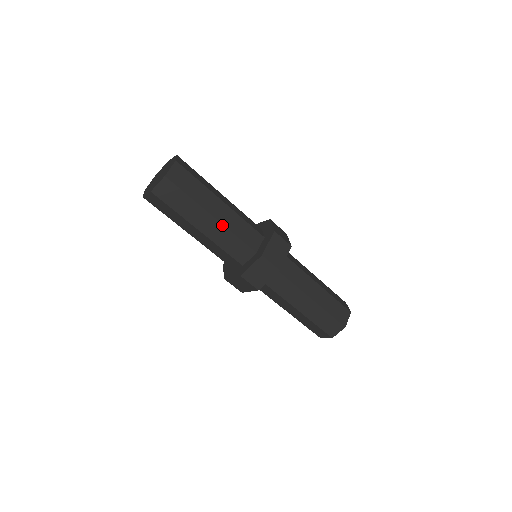
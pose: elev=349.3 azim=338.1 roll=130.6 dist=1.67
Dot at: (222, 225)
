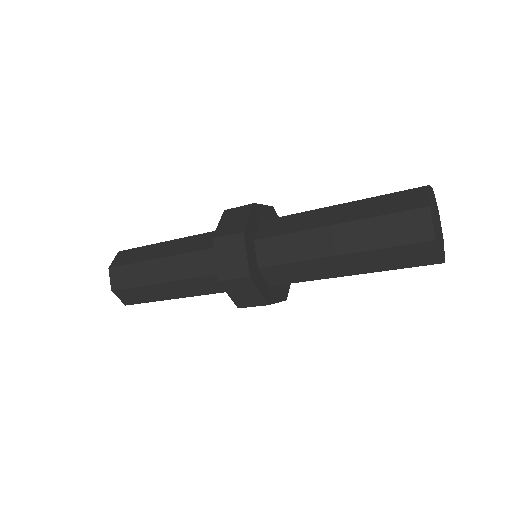
Dot at: (174, 257)
